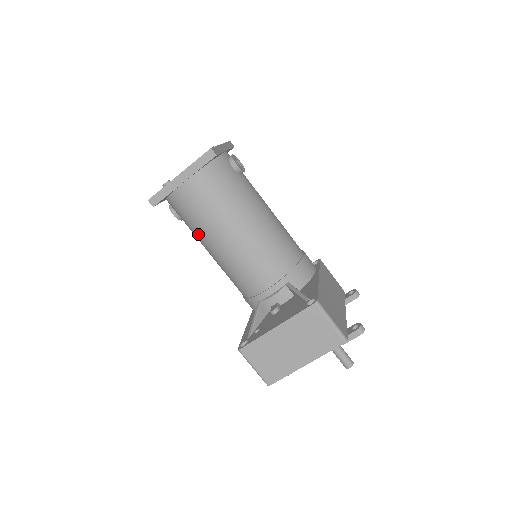
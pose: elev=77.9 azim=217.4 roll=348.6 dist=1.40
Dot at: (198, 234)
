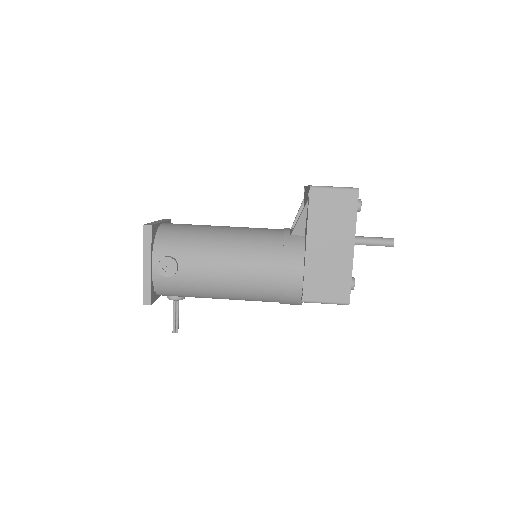
Dot at: (201, 238)
